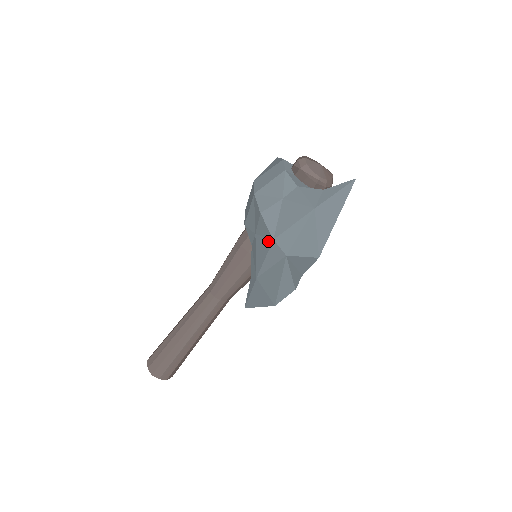
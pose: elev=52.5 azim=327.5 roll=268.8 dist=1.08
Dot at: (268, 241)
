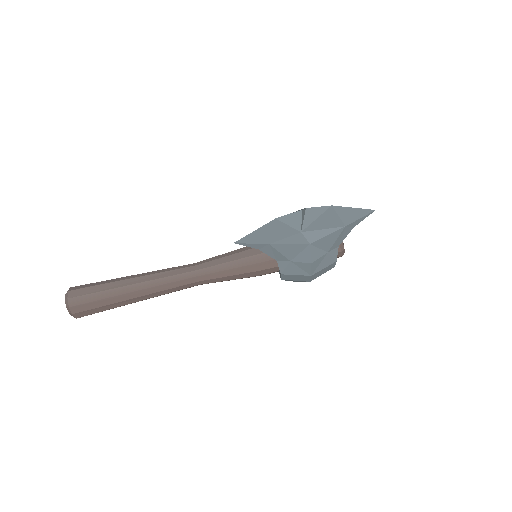
Dot at: occluded
